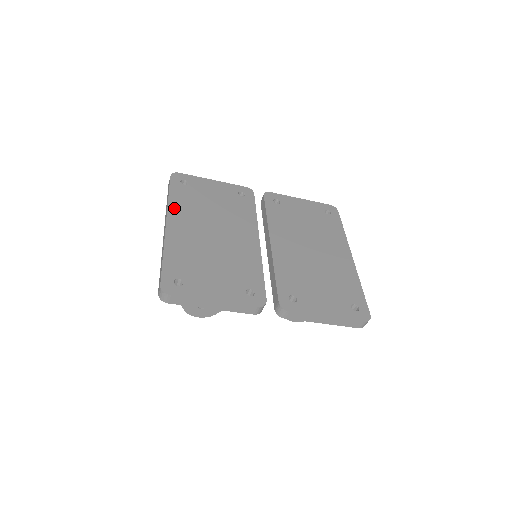
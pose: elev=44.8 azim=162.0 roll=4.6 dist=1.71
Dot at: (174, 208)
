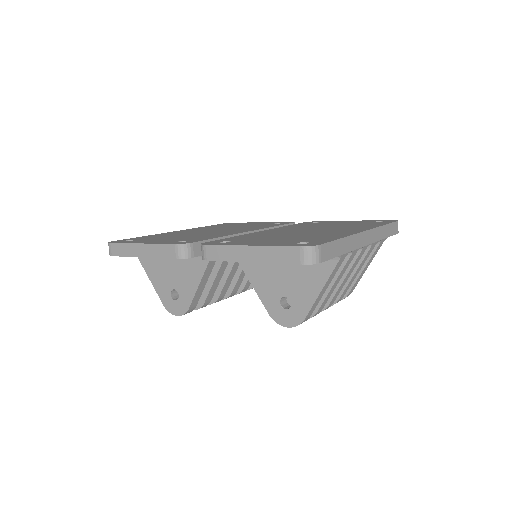
Dot at: (196, 228)
